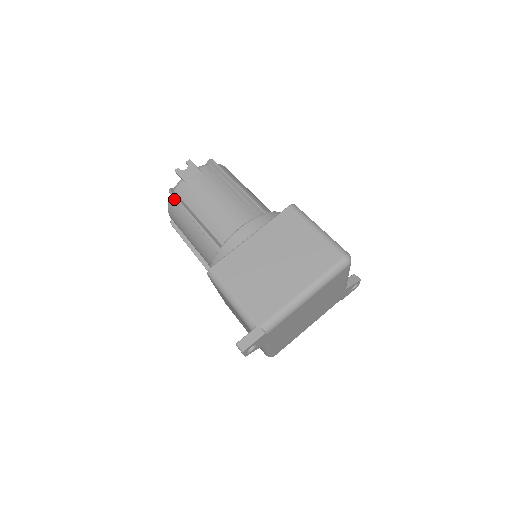
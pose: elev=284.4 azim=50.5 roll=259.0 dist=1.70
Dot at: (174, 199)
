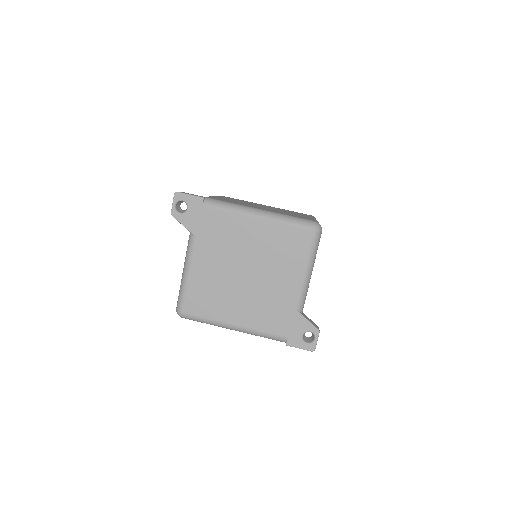
Dot at: occluded
